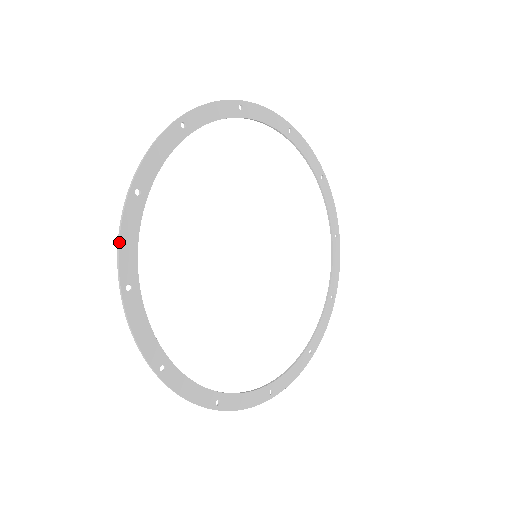
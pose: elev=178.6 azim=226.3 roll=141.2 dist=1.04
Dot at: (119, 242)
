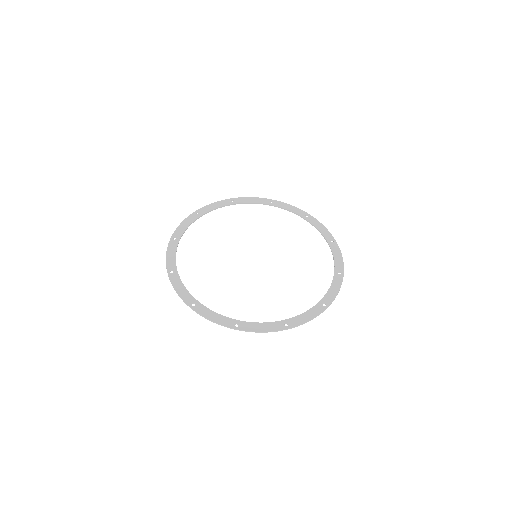
Dot at: (176, 292)
